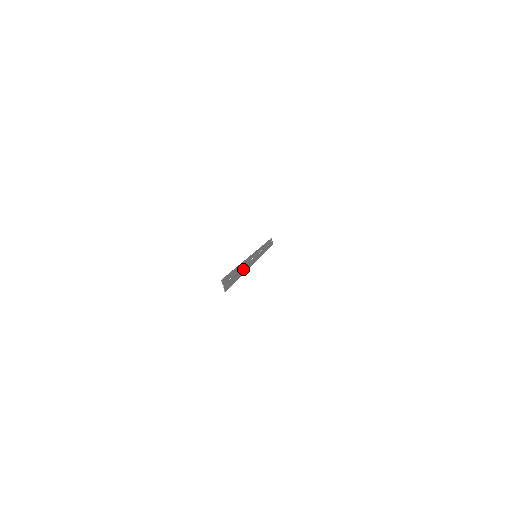
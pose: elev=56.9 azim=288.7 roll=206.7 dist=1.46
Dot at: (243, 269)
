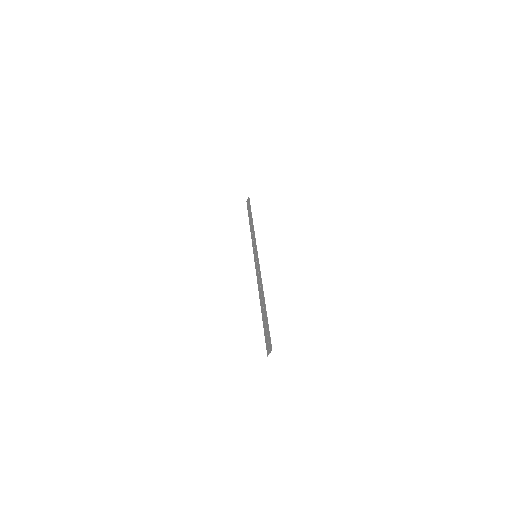
Dot at: (261, 298)
